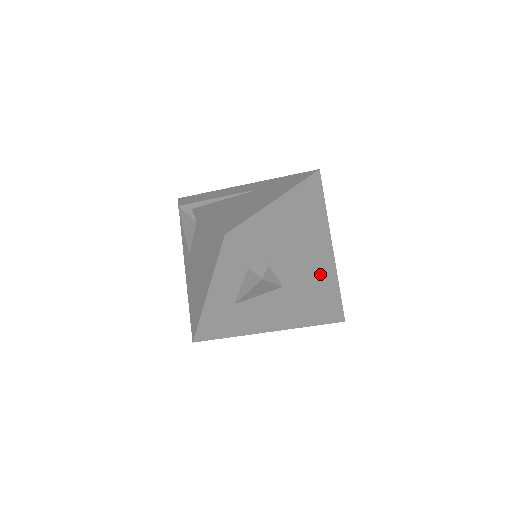
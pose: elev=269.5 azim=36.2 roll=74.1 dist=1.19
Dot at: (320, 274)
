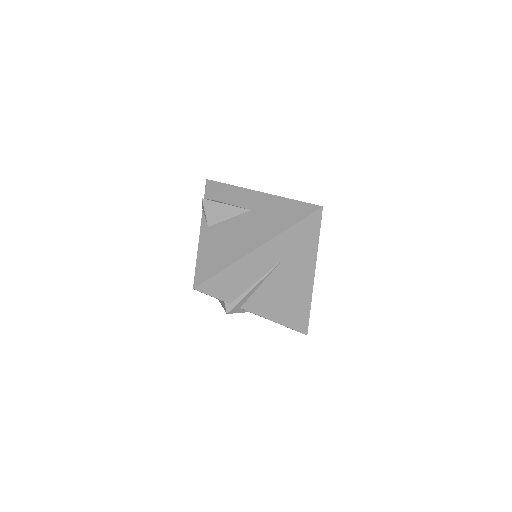
Dot at: occluded
